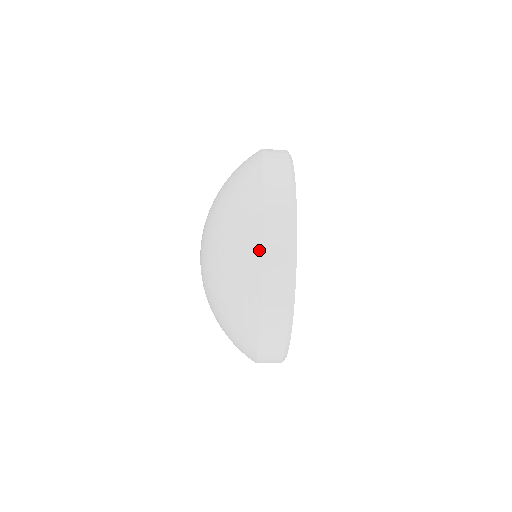
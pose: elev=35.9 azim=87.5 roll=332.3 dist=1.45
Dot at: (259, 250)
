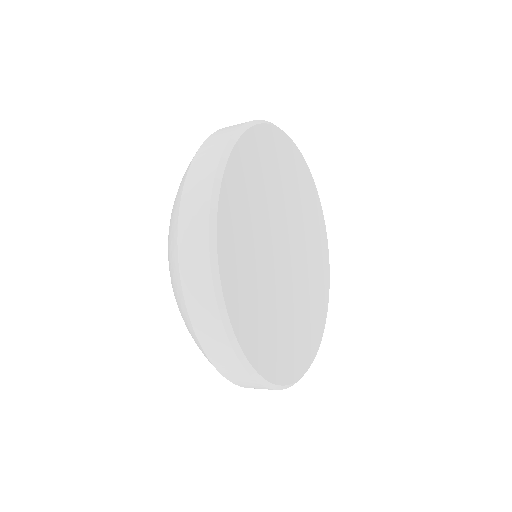
Dot at: (183, 302)
